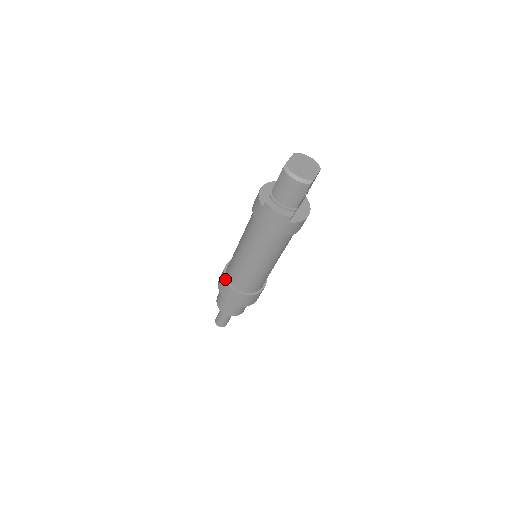
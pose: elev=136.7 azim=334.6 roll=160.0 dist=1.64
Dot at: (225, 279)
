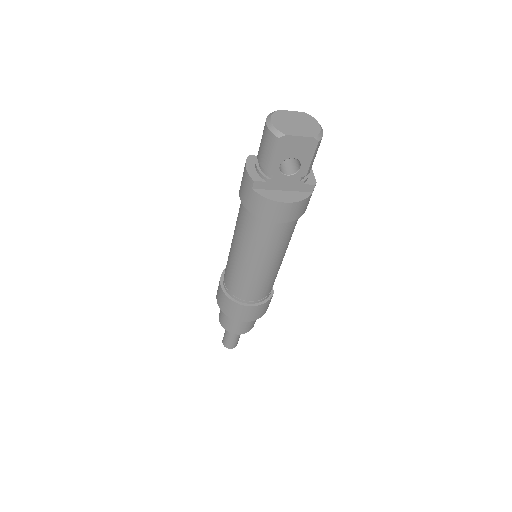
Dot at: (225, 268)
